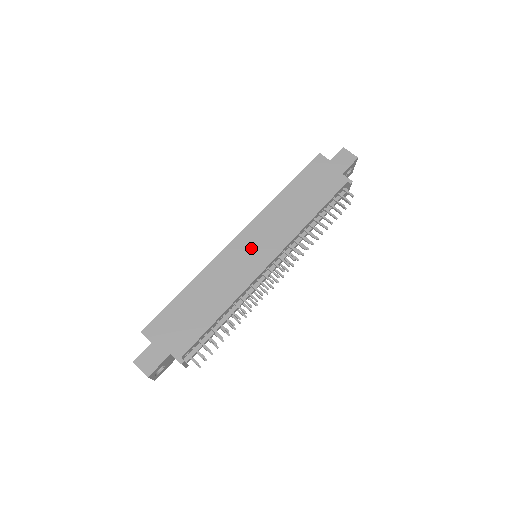
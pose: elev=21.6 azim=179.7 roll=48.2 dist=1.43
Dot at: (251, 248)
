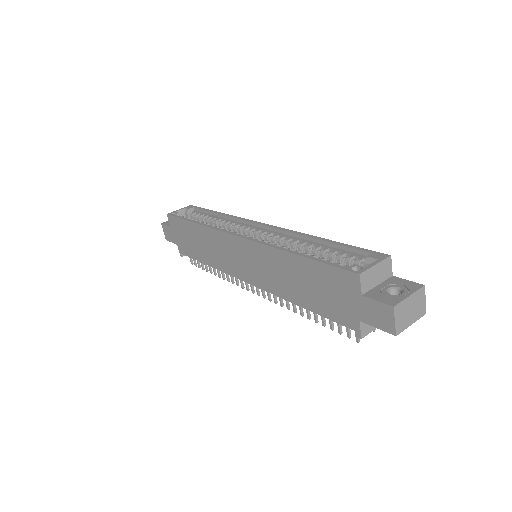
Dot at: (240, 257)
